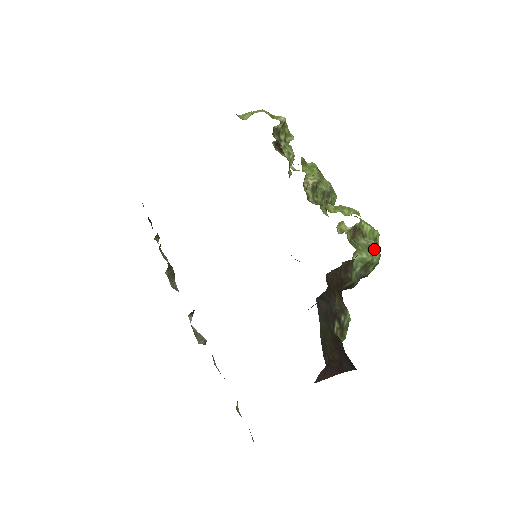
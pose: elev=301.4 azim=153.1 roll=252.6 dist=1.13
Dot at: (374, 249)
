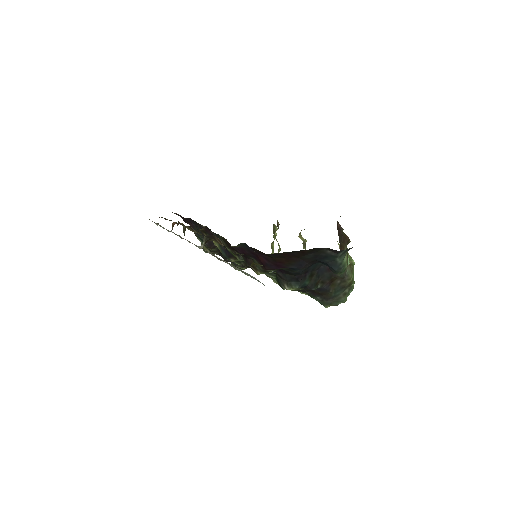
Dot at: occluded
